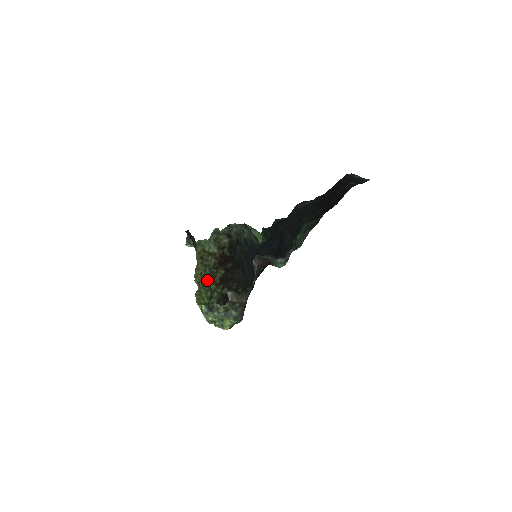
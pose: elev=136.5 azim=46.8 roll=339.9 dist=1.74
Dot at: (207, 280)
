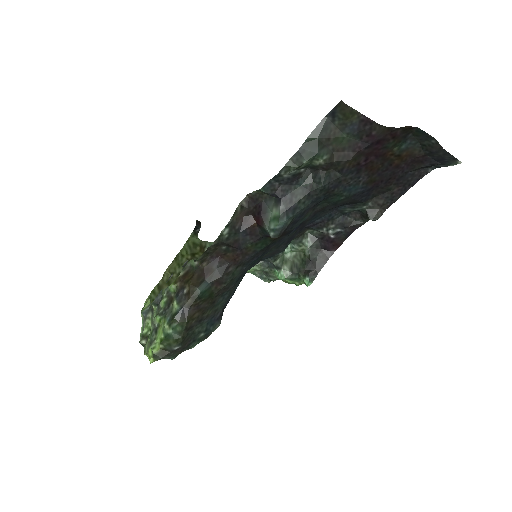
Dot at: occluded
